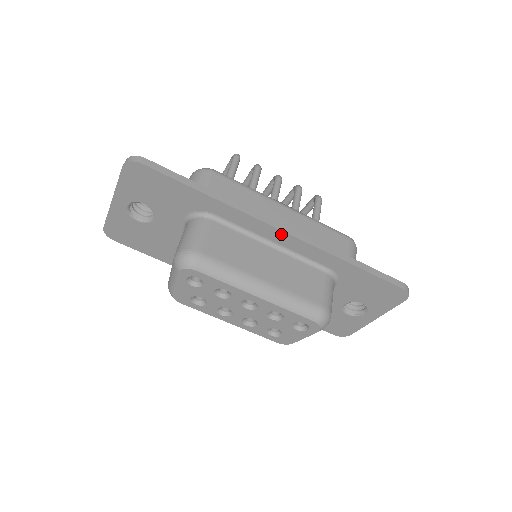
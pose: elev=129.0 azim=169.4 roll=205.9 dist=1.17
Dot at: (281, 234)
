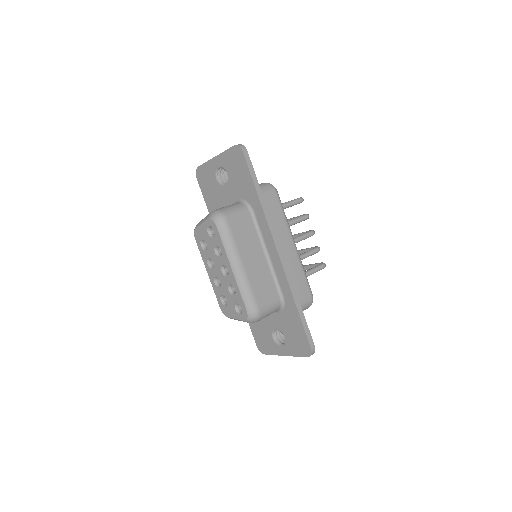
Dot at: (276, 253)
